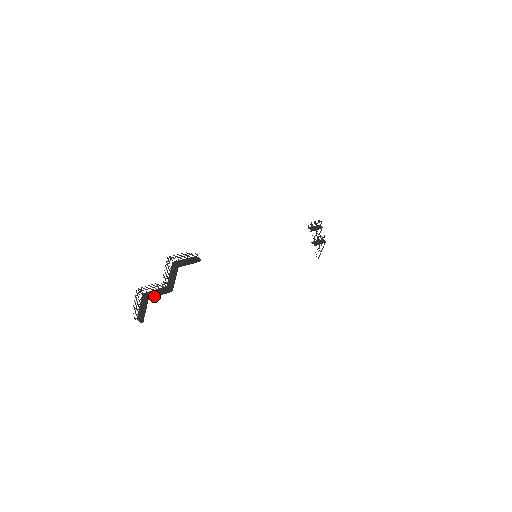
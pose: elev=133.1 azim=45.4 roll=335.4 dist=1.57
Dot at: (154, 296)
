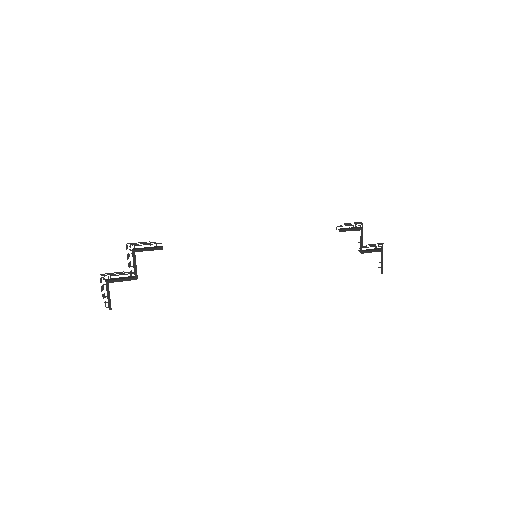
Dot at: (115, 281)
